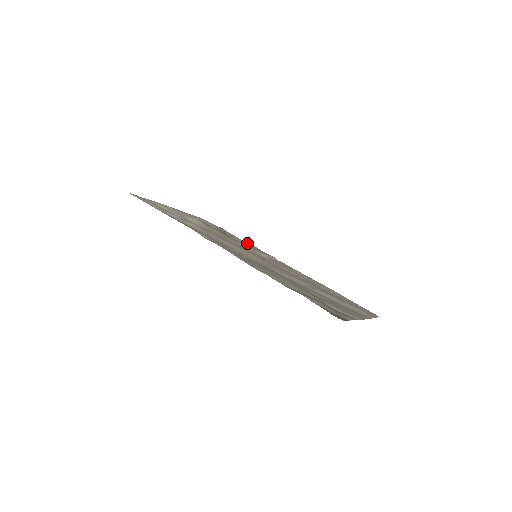
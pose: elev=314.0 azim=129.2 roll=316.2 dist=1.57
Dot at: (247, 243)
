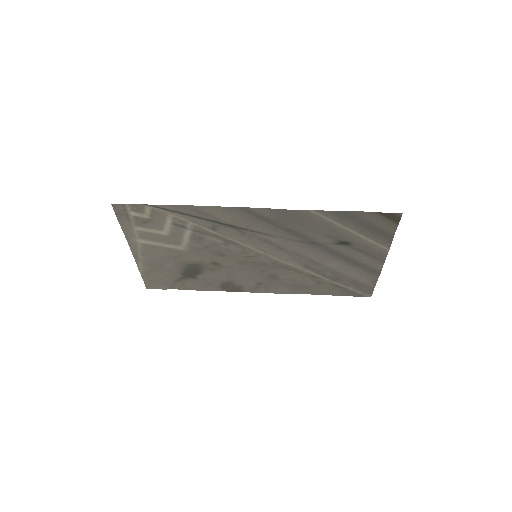
Dot at: (216, 283)
